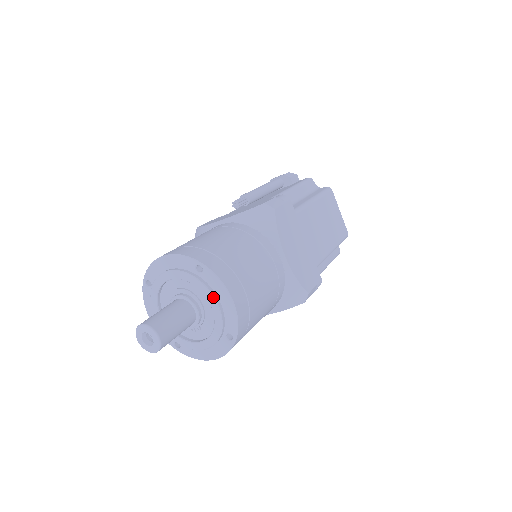
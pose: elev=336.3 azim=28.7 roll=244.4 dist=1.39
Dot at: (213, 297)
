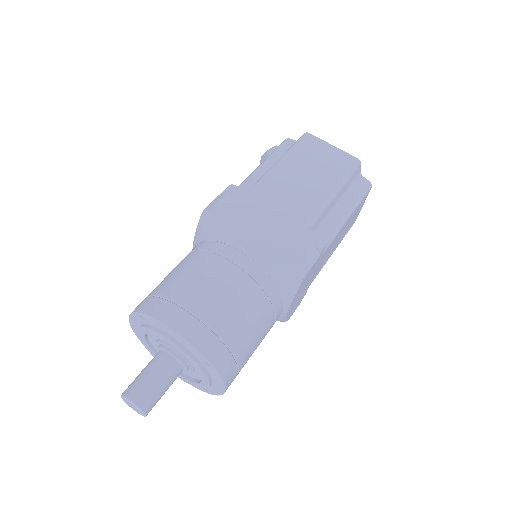
Dot at: (163, 337)
